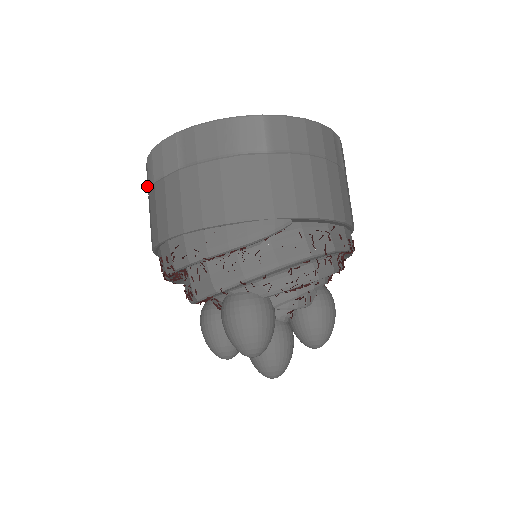
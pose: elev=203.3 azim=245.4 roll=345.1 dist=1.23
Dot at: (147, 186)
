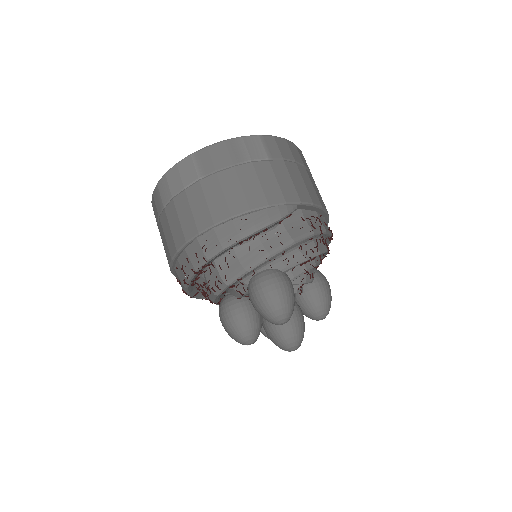
Dot at: (156, 209)
